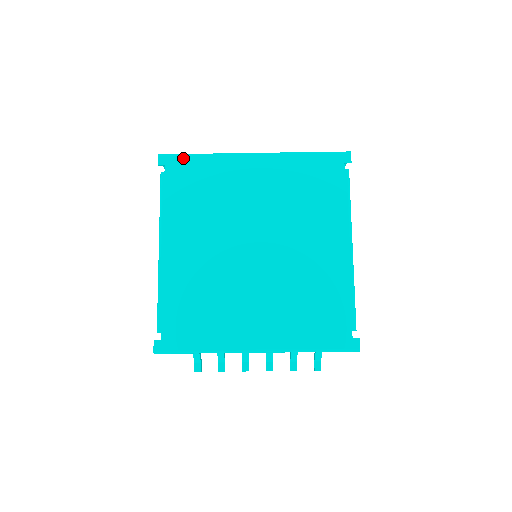
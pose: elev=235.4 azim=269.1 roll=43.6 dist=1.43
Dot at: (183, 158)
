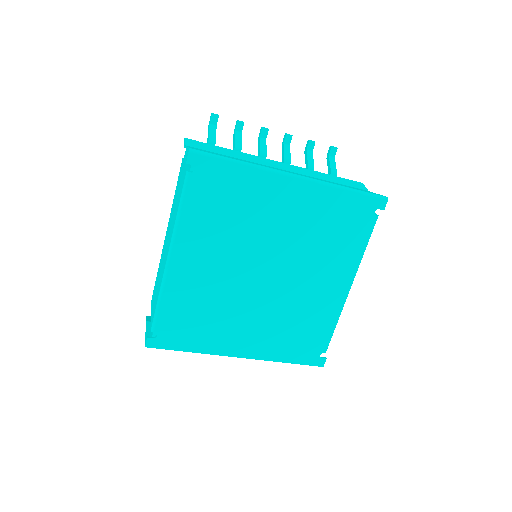
Dot at: (217, 162)
